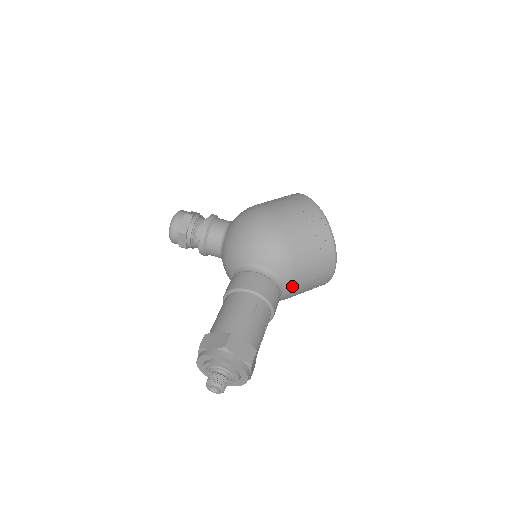
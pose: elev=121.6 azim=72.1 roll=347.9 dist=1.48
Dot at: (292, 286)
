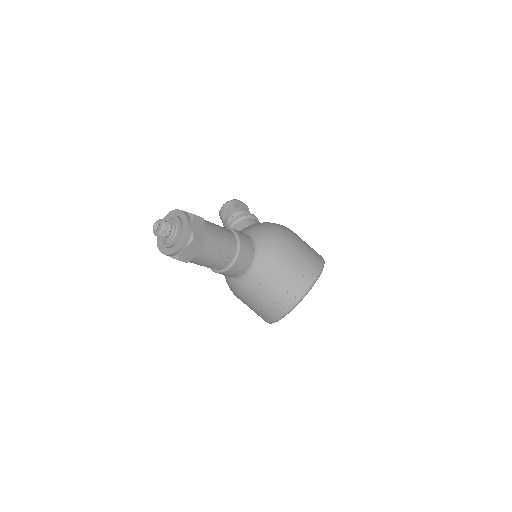
Dot at: (259, 277)
